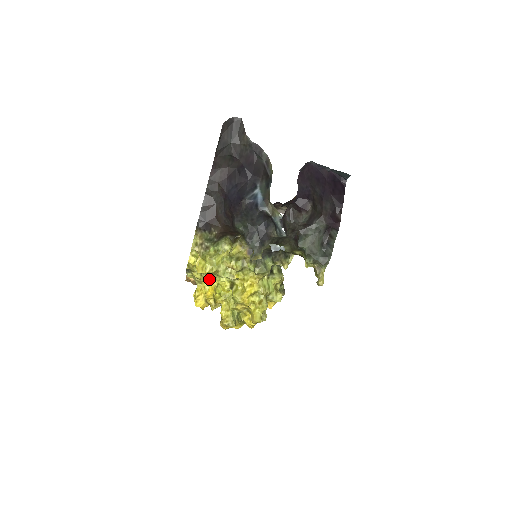
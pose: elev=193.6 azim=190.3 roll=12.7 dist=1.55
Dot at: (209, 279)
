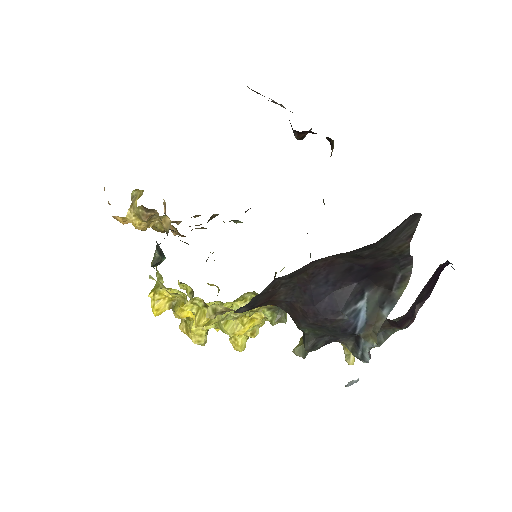
Dot at: occluded
